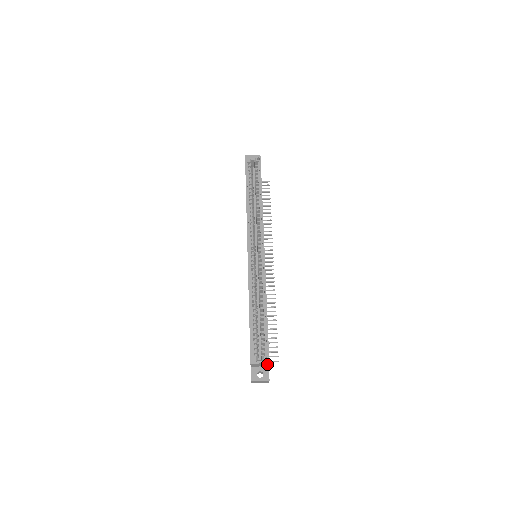
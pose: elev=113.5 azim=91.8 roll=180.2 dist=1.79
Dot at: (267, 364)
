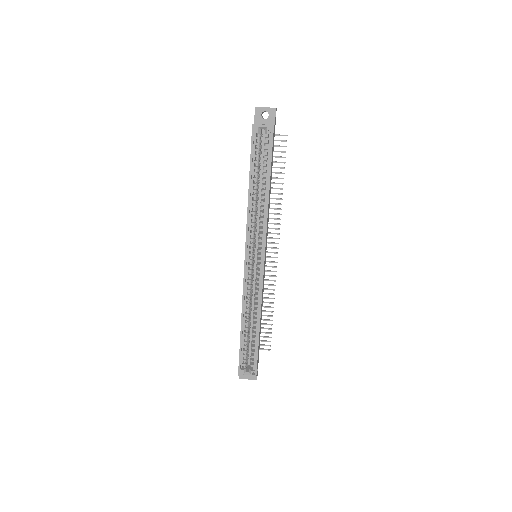
Dot at: occluded
